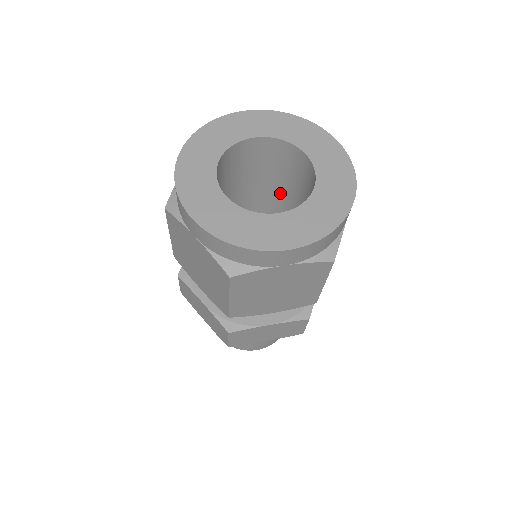
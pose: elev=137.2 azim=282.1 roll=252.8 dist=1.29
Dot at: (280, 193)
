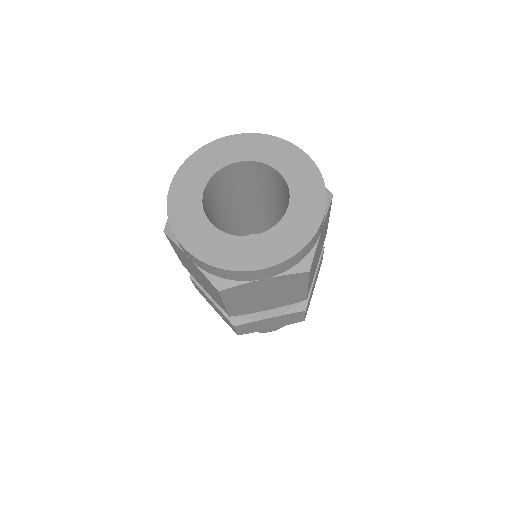
Dot at: (270, 202)
